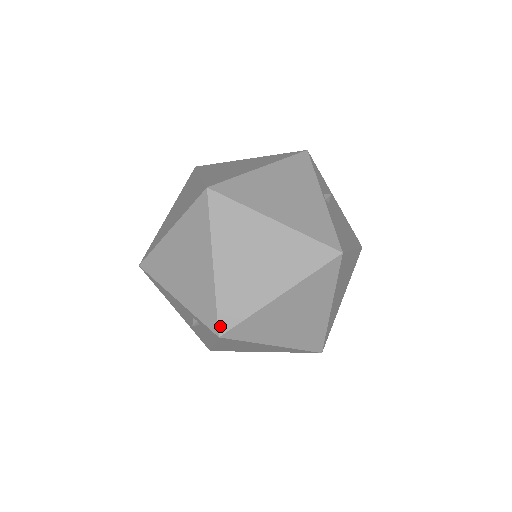
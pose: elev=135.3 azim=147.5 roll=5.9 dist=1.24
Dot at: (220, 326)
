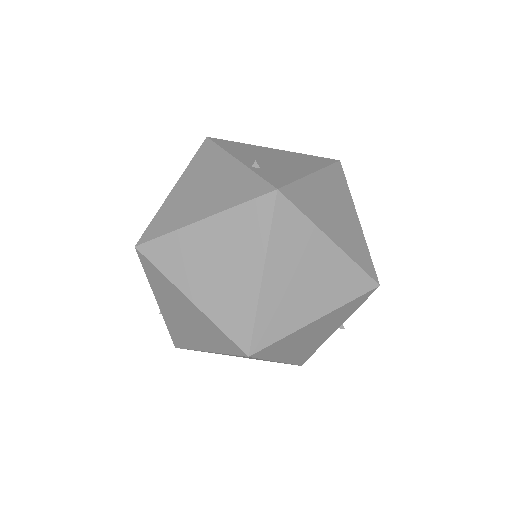
Dot at: occluded
